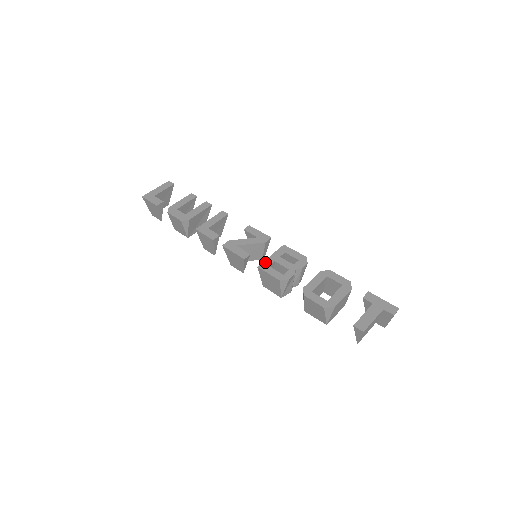
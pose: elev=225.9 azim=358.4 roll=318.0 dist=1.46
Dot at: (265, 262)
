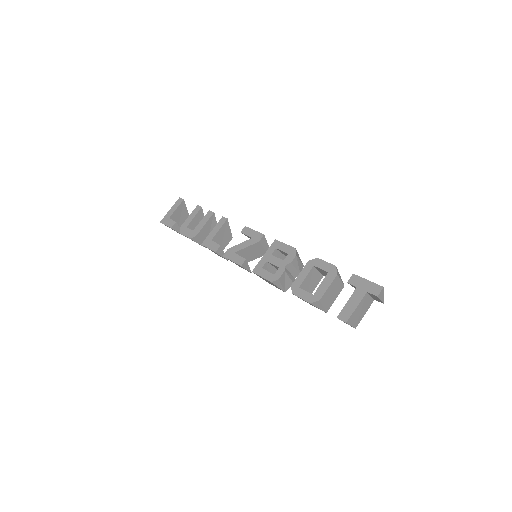
Dot at: (258, 265)
